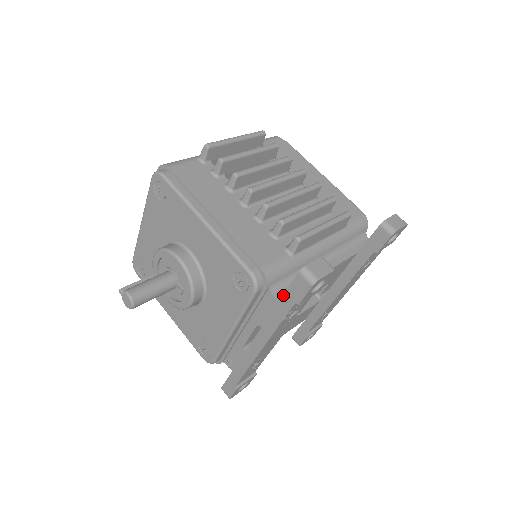
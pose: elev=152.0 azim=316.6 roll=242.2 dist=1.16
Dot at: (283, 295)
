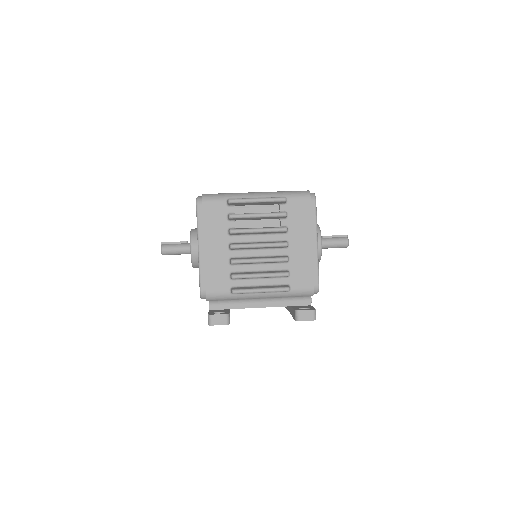
Dot at: (209, 311)
